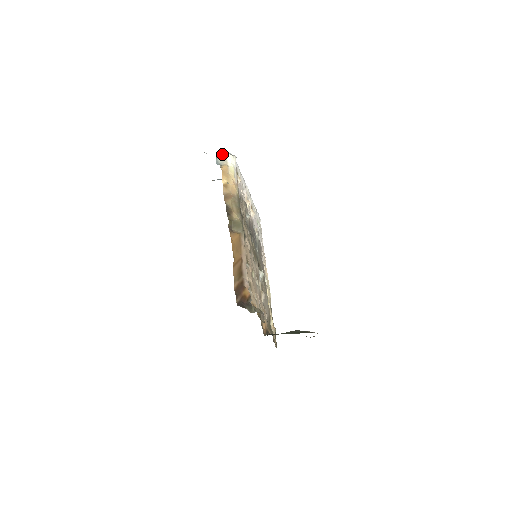
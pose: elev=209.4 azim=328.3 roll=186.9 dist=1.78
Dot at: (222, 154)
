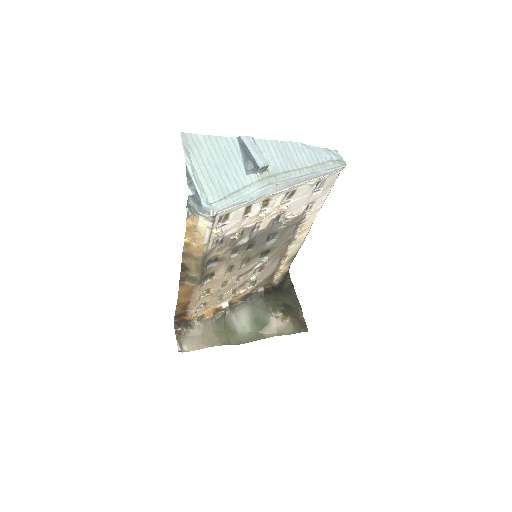
Dot at: (195, 202)
